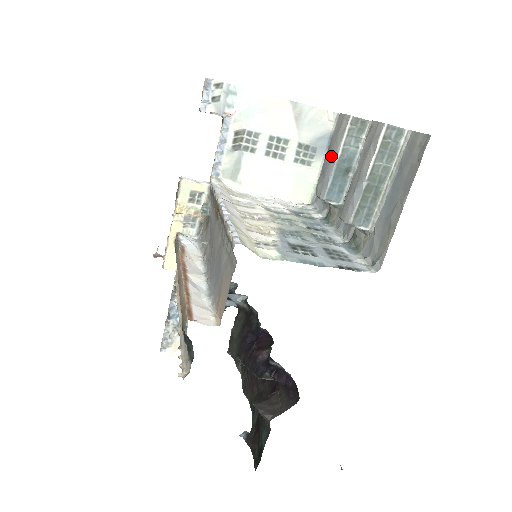
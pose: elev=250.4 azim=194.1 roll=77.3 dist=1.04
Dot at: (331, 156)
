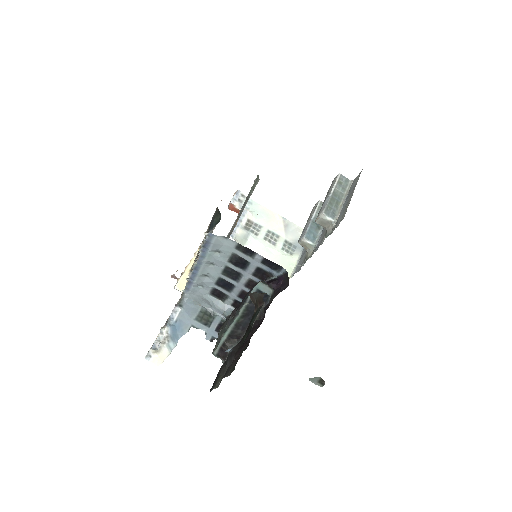
Dot at: (308, 221)
